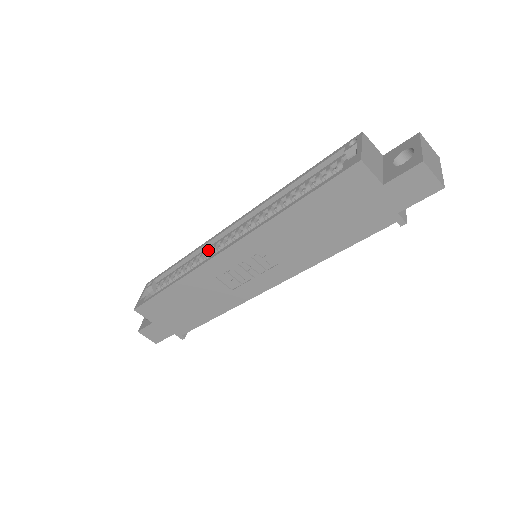
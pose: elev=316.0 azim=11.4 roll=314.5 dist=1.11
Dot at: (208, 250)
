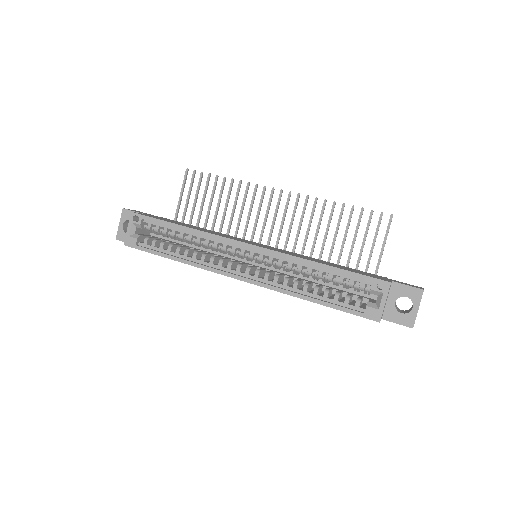
Dot at: (216, 245)
